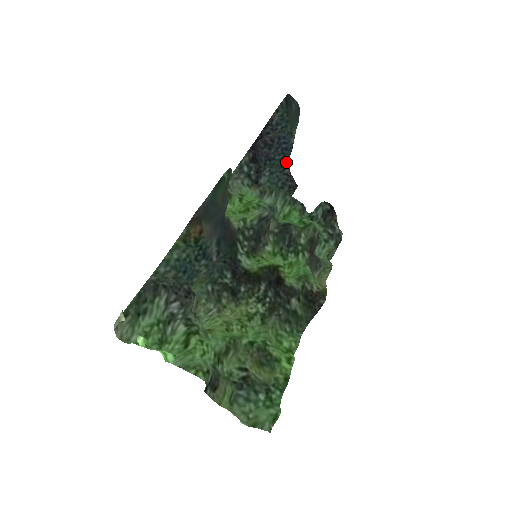
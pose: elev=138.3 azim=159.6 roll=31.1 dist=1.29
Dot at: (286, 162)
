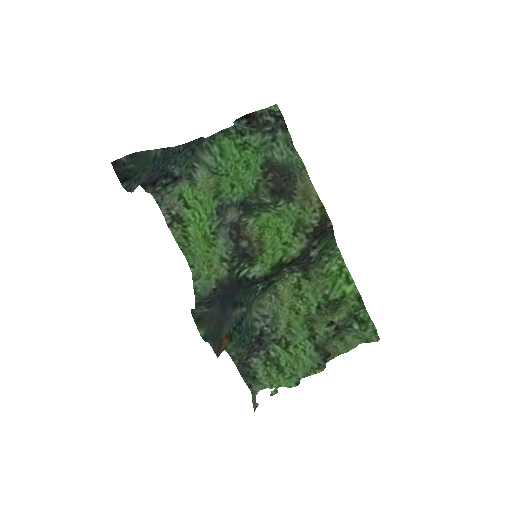
Dot at: (173, 149)
